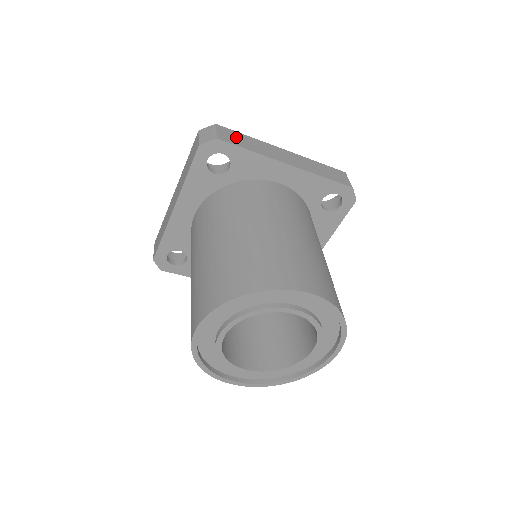
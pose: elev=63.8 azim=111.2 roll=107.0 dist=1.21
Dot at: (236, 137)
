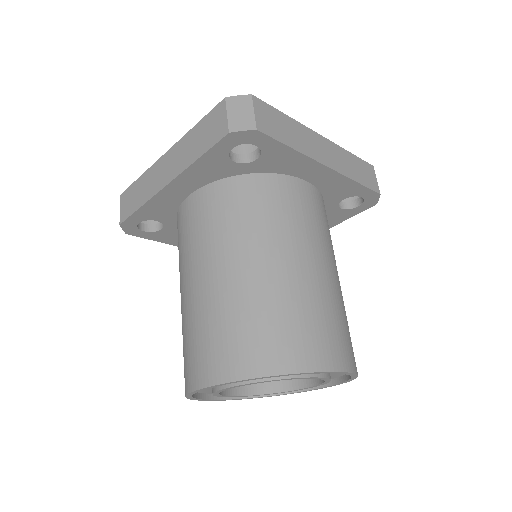
Dot at: (275, 121)
